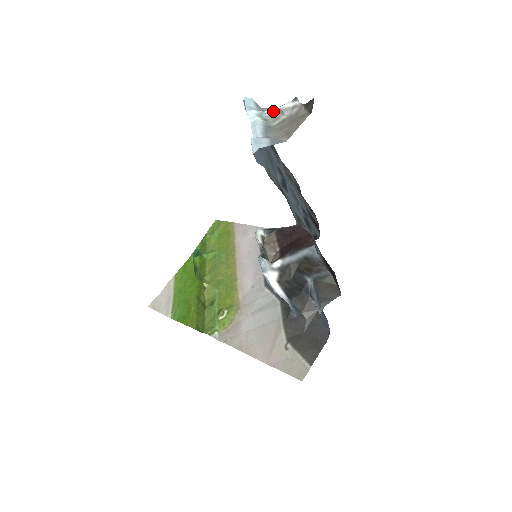
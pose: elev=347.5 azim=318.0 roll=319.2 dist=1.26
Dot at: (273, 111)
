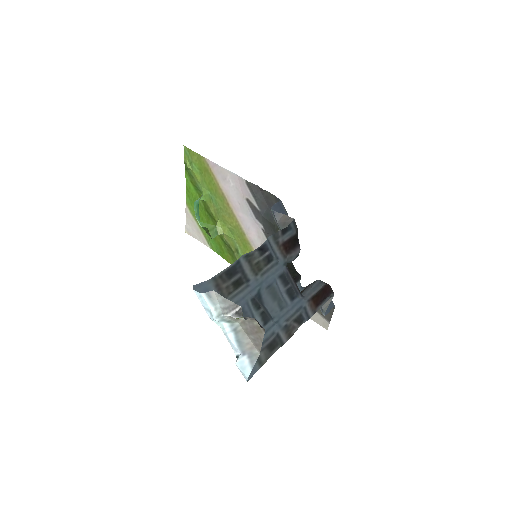
Dot at: (231, 316)
